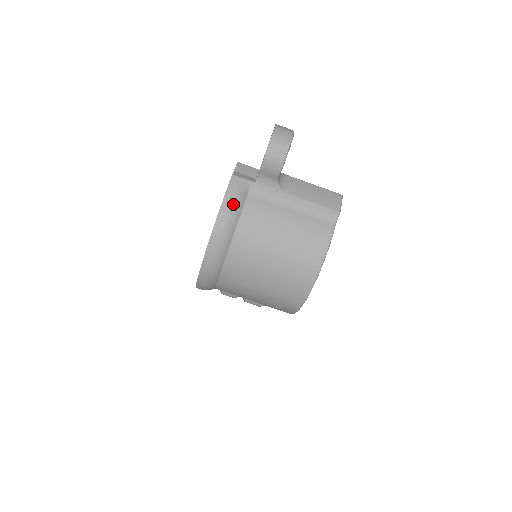
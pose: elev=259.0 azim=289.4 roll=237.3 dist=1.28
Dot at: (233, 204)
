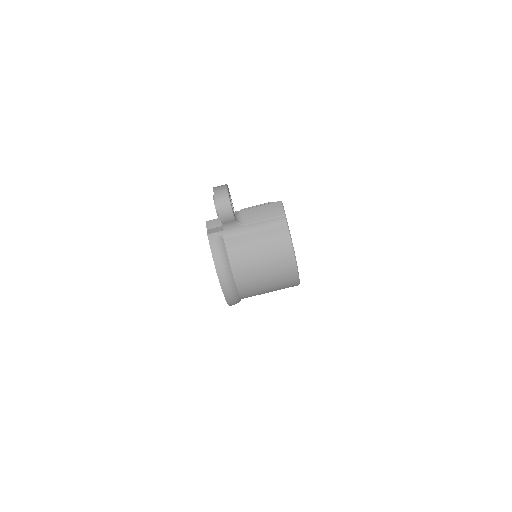
Dot at: (219, 253)
